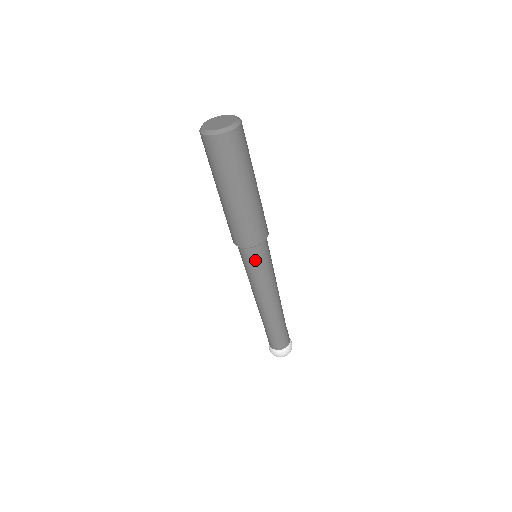
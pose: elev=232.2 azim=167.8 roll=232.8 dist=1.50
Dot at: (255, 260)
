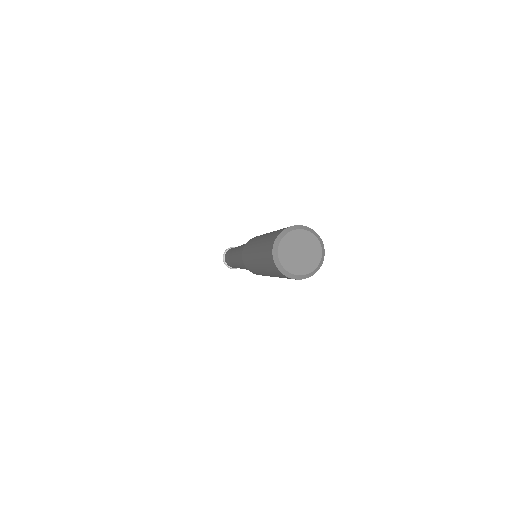
Dot at: occluded
